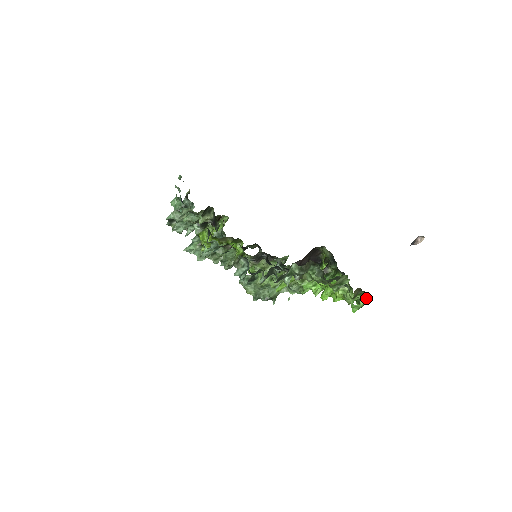
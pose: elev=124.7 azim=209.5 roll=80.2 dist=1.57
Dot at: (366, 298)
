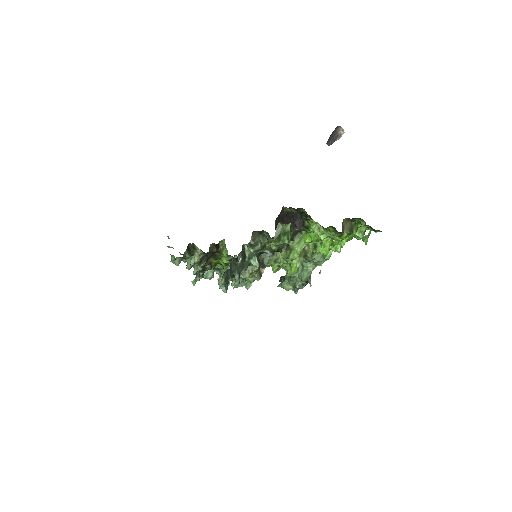
Dot at: (363, 222)
